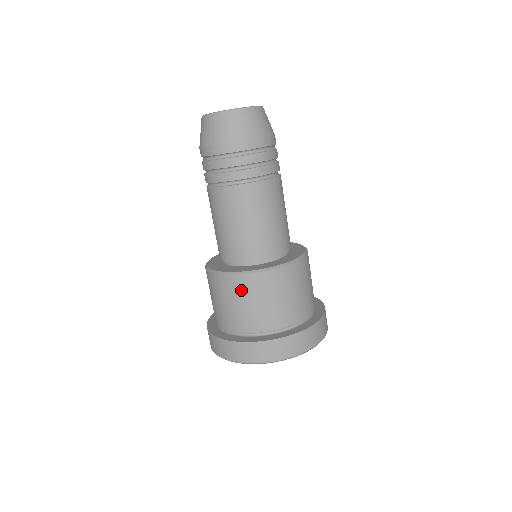
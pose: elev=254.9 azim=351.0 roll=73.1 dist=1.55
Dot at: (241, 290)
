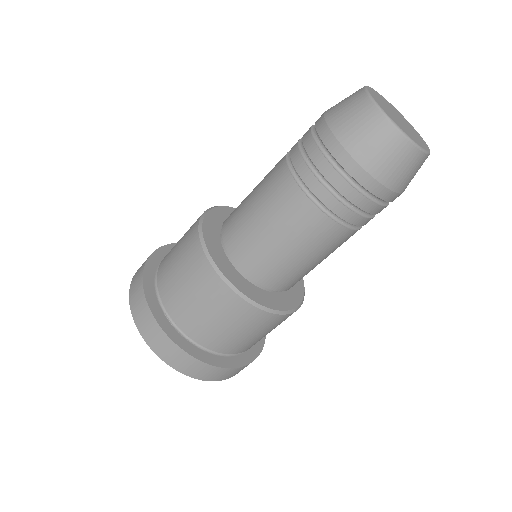
Dot at: (239, 316)
